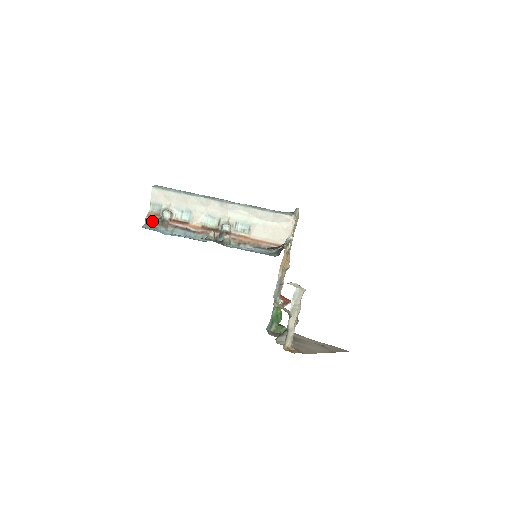
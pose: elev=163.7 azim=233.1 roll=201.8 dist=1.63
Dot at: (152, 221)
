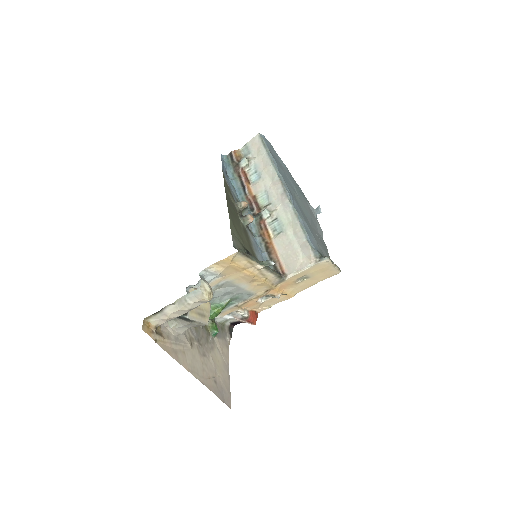
Dot at: (233, 158)
